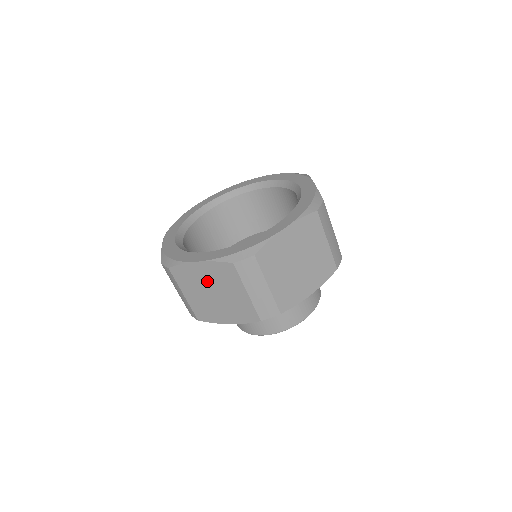
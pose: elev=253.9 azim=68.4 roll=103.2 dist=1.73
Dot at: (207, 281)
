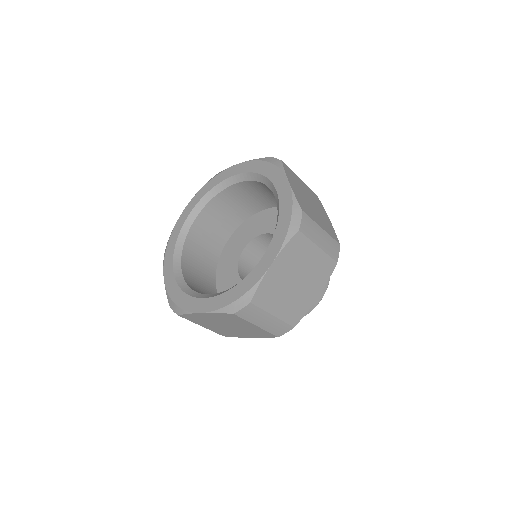
Dot at: (286, 275)
